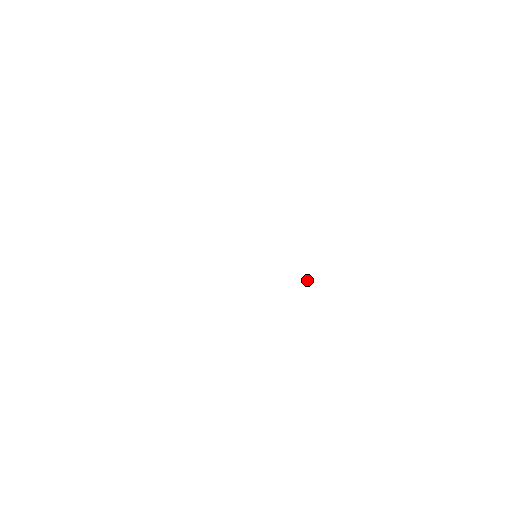
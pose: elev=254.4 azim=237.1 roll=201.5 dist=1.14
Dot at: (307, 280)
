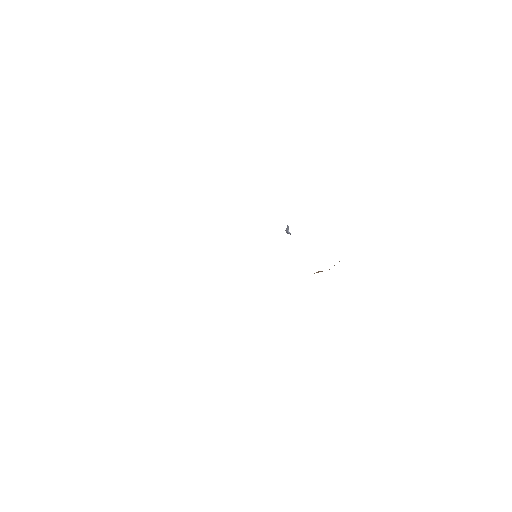
Dot at: occluded
